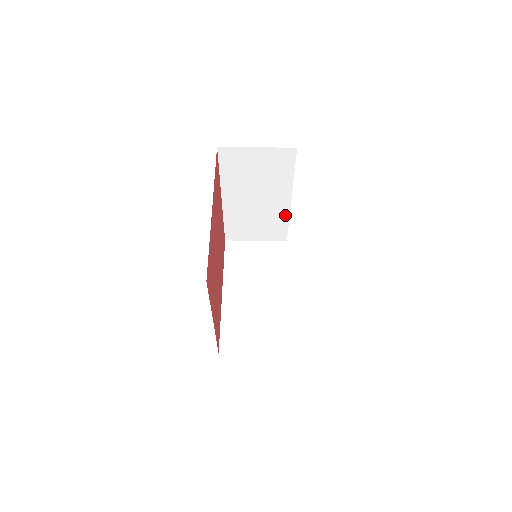
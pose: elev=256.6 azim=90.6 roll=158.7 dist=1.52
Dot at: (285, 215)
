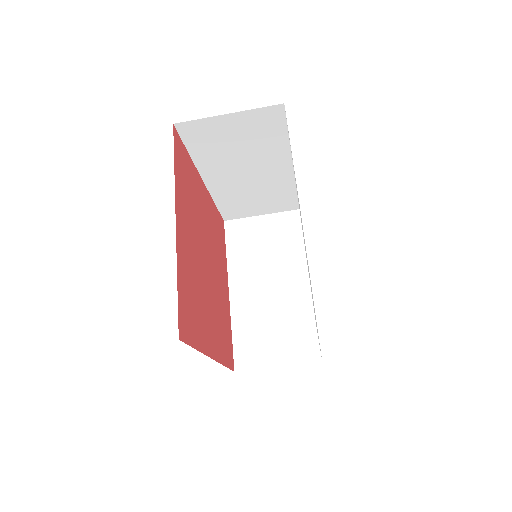
Dot at: (290, 183)
